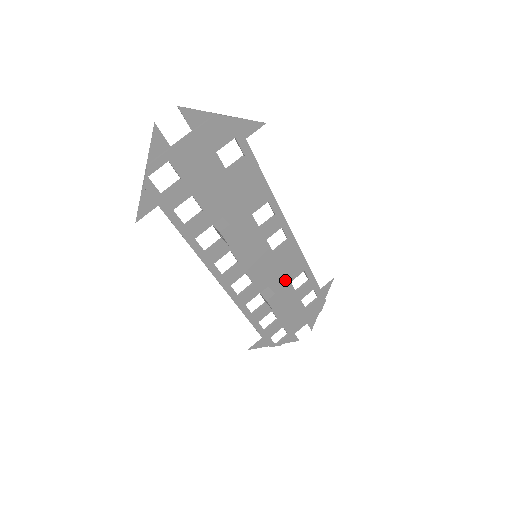
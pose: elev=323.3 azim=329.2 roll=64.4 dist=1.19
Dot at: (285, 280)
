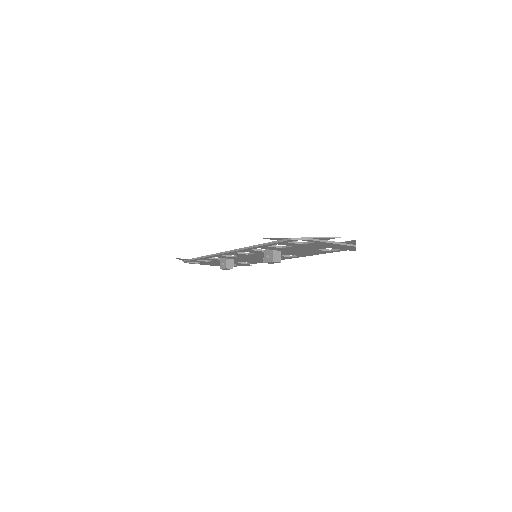
Dot at: (242, 261)
